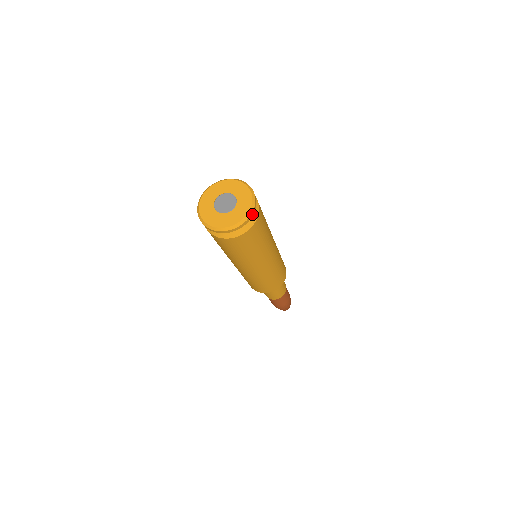
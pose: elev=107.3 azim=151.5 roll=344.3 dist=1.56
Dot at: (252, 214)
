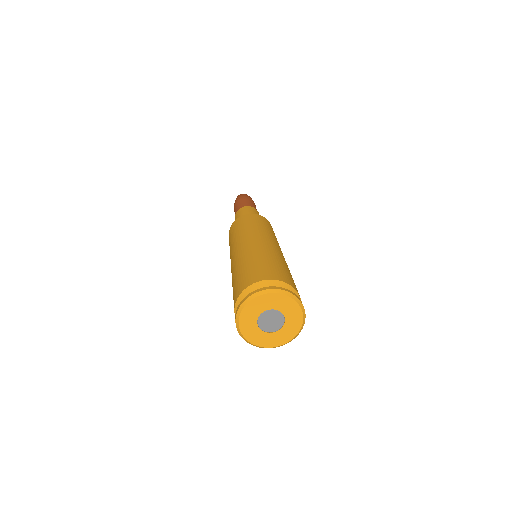
Dot at: (303, 306)
